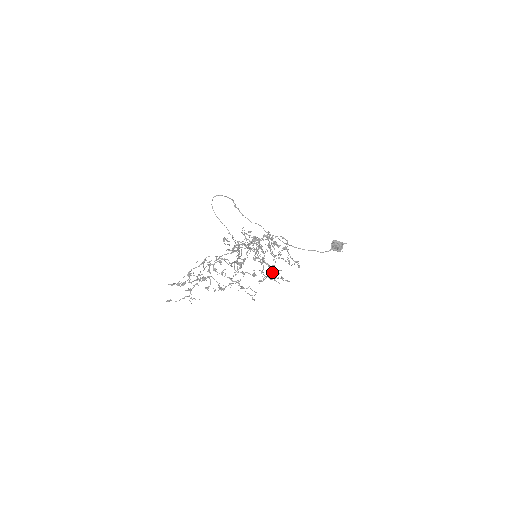
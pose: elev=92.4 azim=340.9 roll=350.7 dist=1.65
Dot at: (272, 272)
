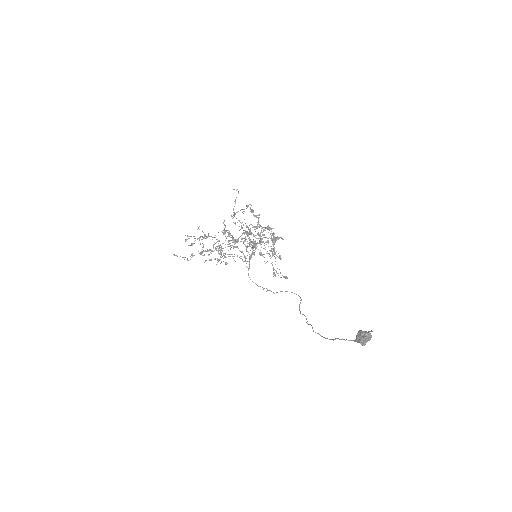
Dot at: occluded
